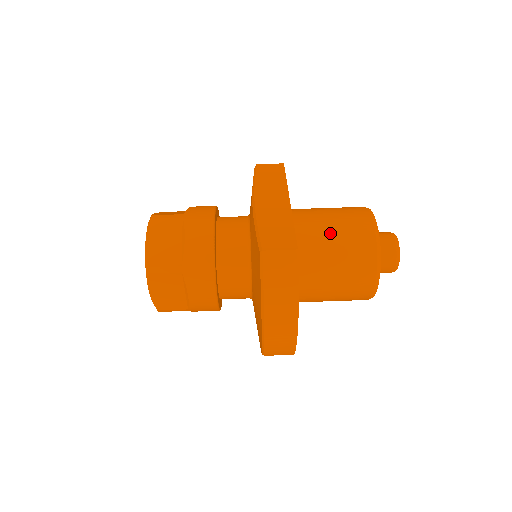
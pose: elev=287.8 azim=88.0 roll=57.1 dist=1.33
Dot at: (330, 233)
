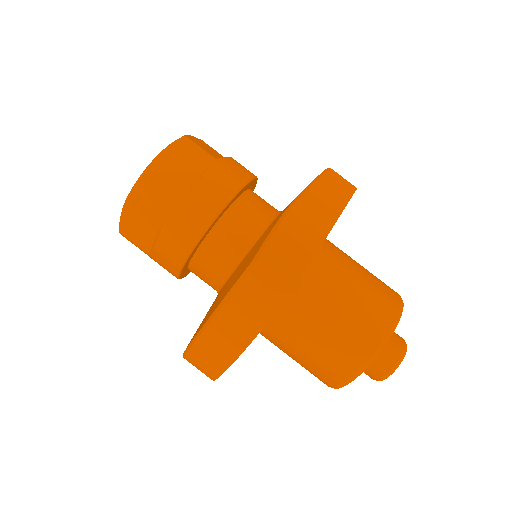
Dot at: (343, 296)
